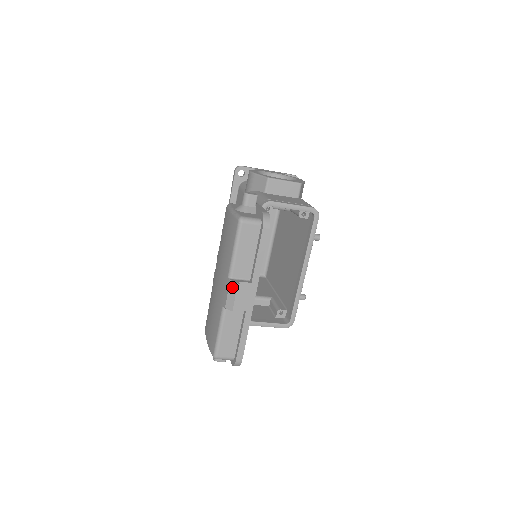
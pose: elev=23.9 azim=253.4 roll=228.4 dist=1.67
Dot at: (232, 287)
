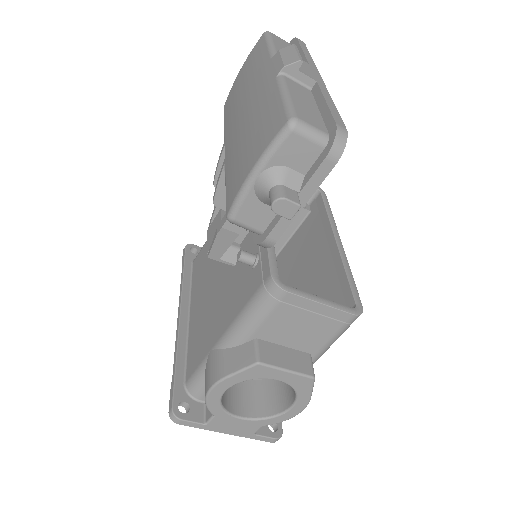
Dot at: (285, 50)
